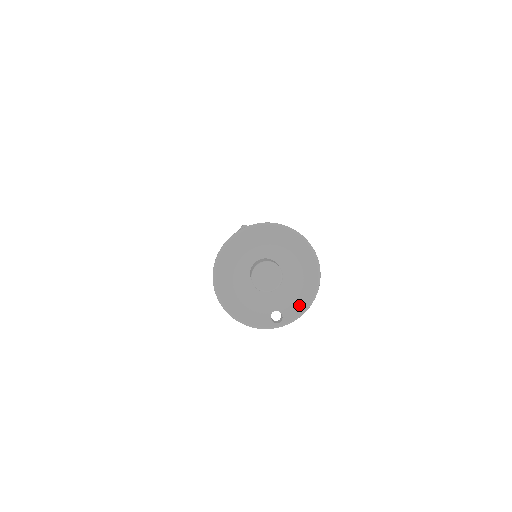
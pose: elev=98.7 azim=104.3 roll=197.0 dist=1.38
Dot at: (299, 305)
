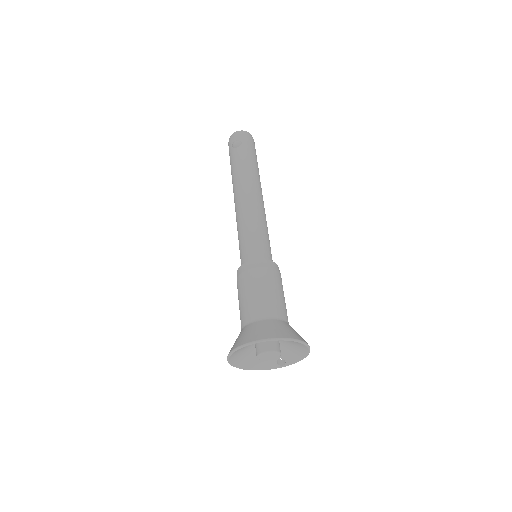
Dot at: (296, 357)
